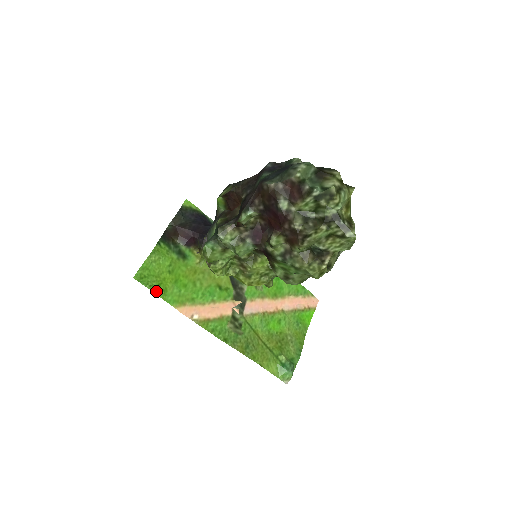
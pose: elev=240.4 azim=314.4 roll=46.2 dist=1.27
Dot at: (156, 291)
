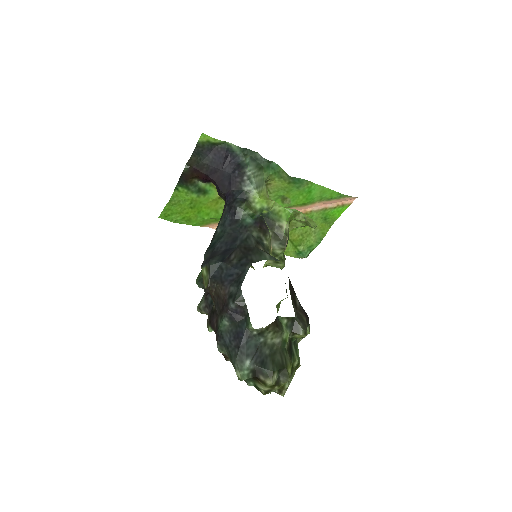
Dot at: (181, 222)
